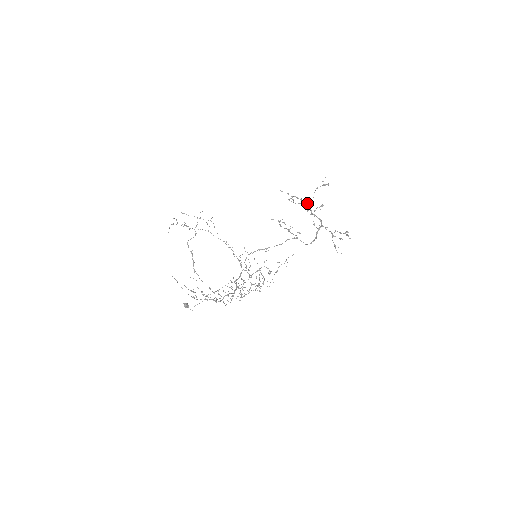
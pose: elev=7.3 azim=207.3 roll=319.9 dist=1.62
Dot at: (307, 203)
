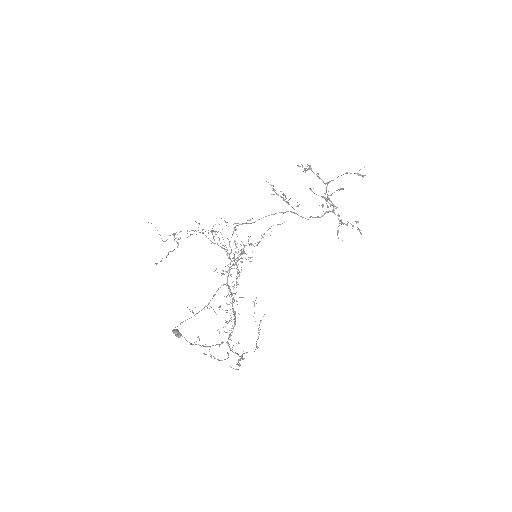
Dot at: (324, 183)
